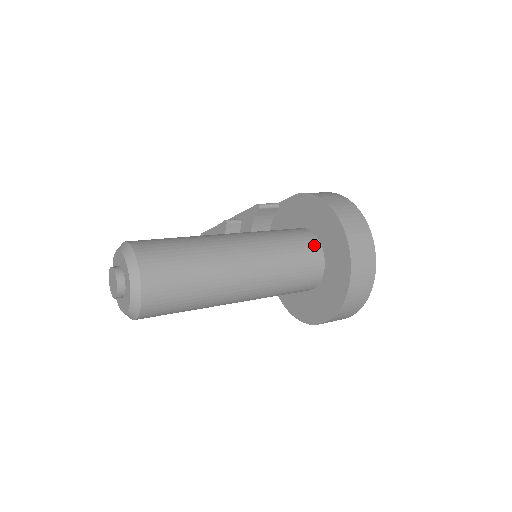
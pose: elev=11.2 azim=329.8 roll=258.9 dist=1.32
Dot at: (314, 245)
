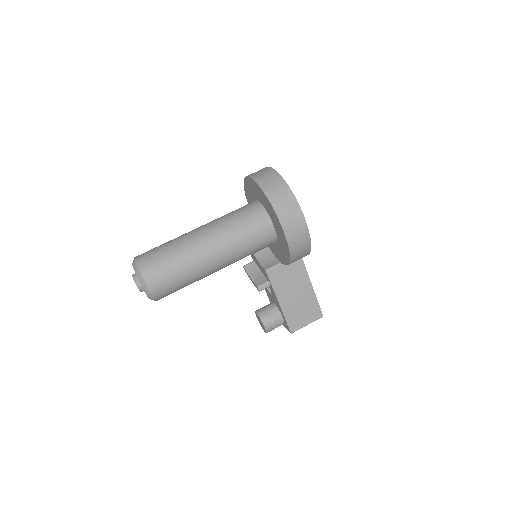
Dot at: (250, 203)
